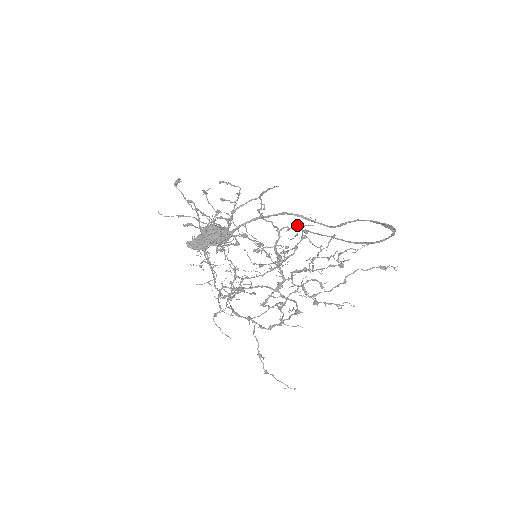
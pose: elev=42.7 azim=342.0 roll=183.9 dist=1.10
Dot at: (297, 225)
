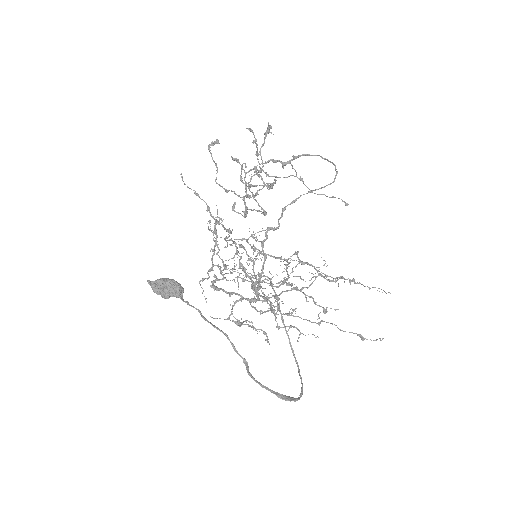
Dot at: occluded
